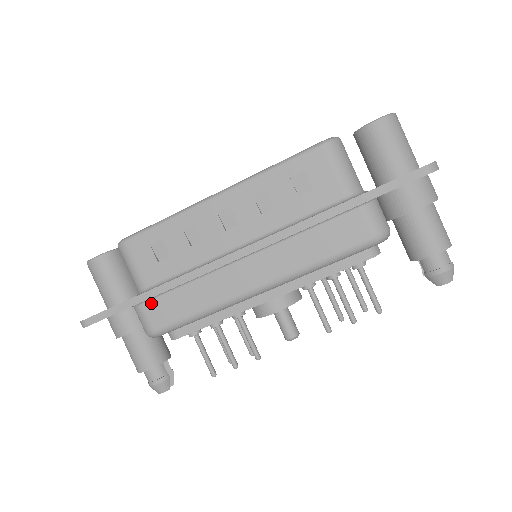
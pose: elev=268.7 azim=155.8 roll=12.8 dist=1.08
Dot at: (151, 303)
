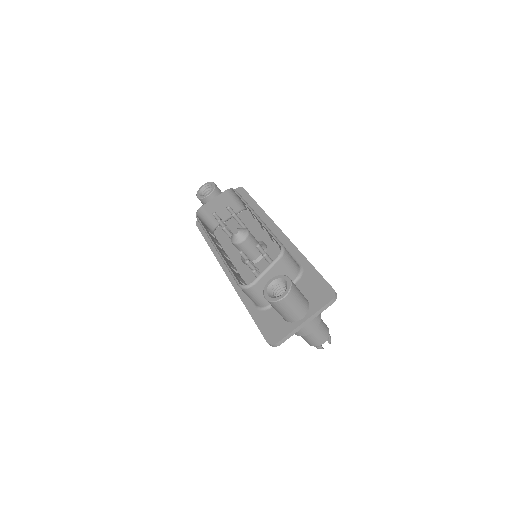
Dot at: occluded
